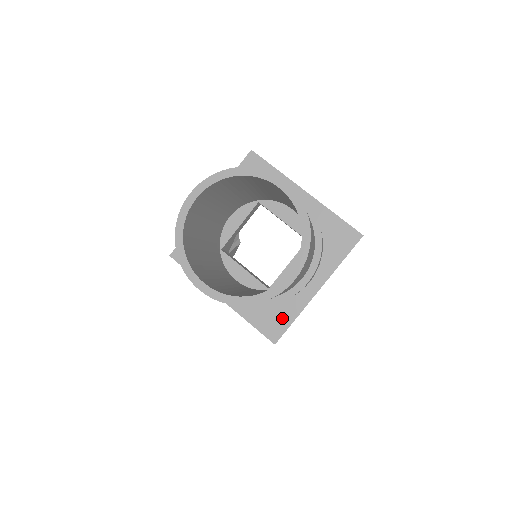
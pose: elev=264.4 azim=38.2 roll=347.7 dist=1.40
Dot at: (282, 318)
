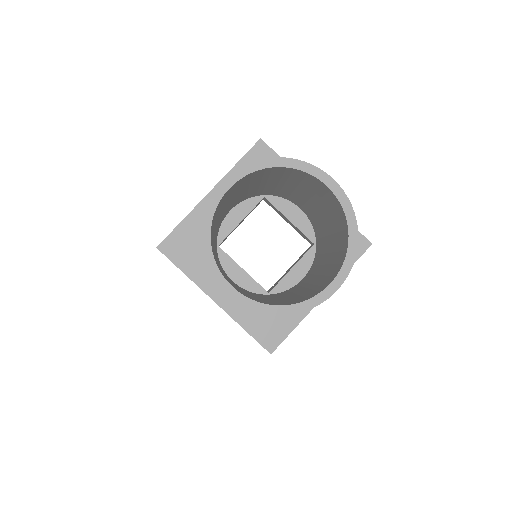
Dot at: (281, 326)
